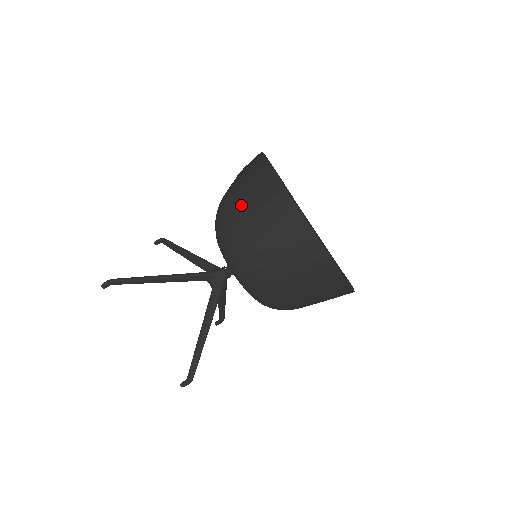
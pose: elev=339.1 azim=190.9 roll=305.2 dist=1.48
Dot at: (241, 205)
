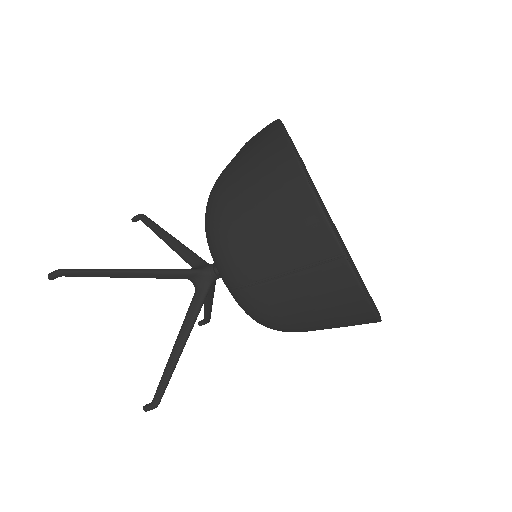
Dot at: (242, 191)
